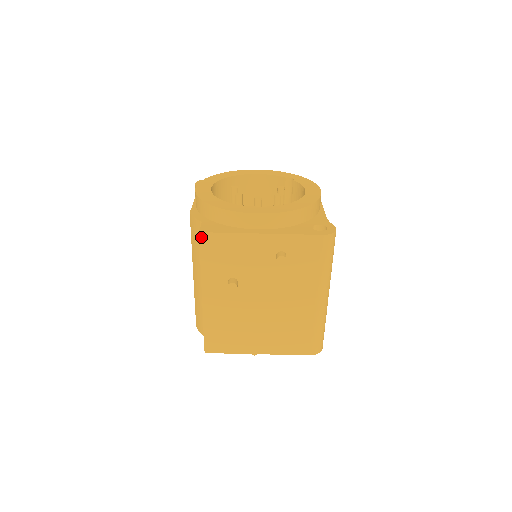
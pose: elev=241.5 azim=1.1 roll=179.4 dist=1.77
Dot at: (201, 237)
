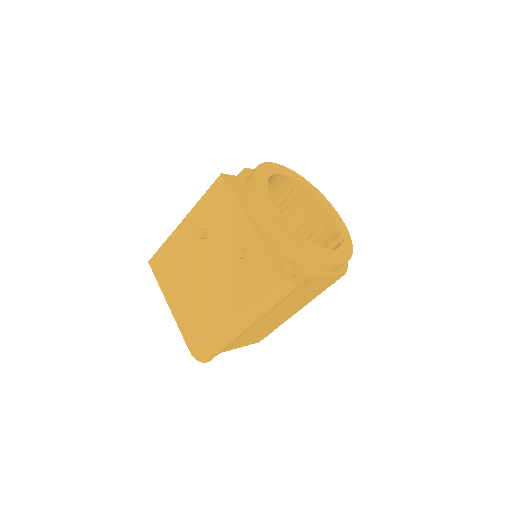
Dot at: (219, 178)
